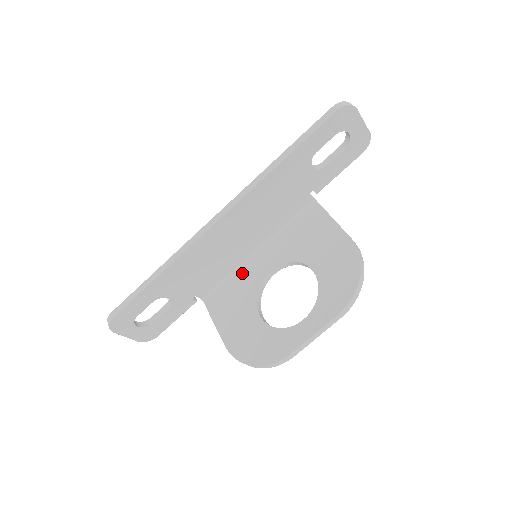
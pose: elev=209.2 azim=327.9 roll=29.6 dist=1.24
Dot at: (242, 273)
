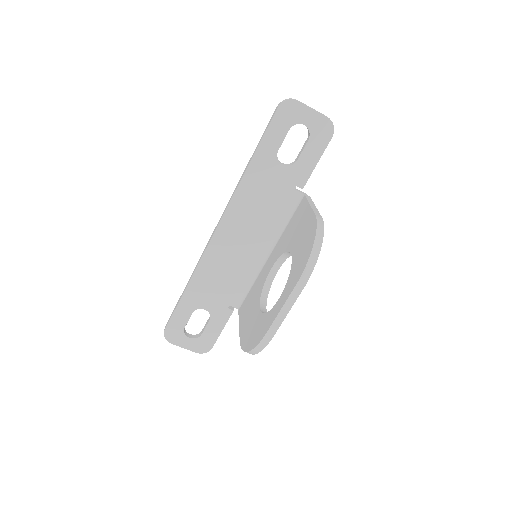
Dot at: (259, 277)
